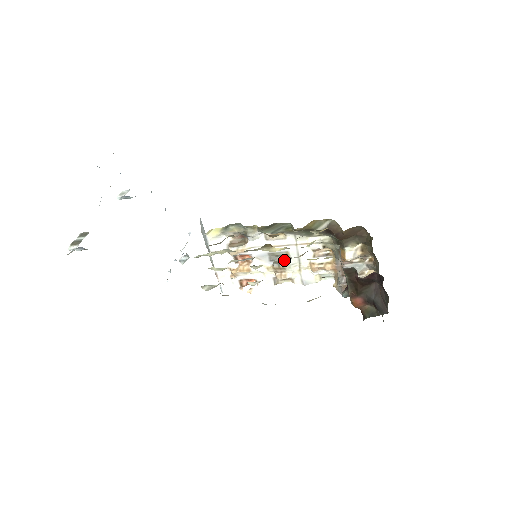
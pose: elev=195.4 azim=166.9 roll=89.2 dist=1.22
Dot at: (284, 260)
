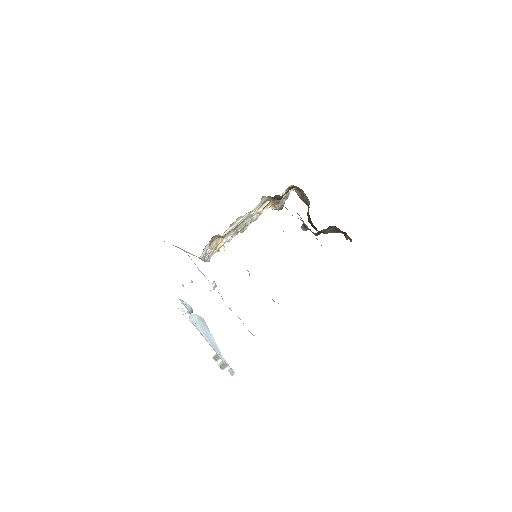
Dot at: (242, 223)
